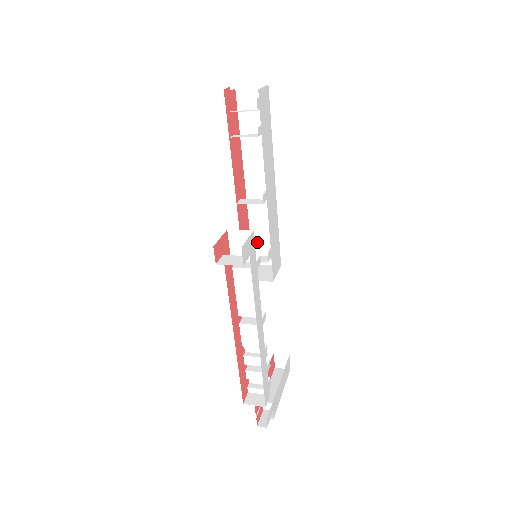
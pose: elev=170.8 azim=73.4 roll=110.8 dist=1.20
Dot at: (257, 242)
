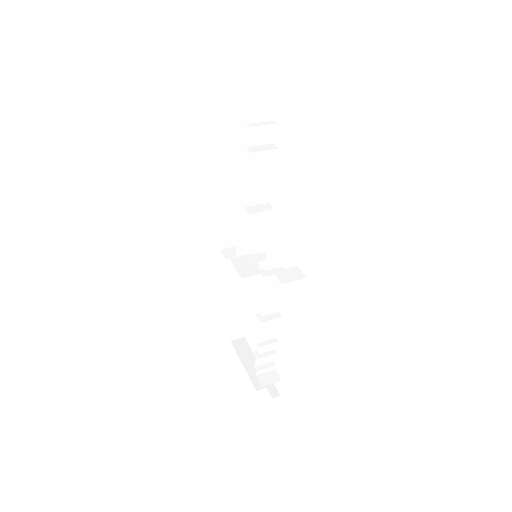
Dot at: (242, 240)
